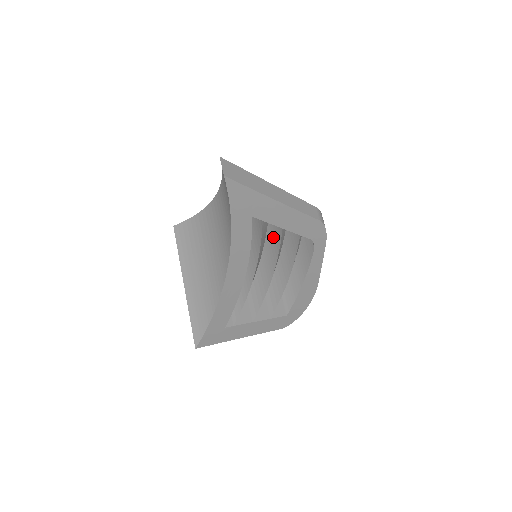
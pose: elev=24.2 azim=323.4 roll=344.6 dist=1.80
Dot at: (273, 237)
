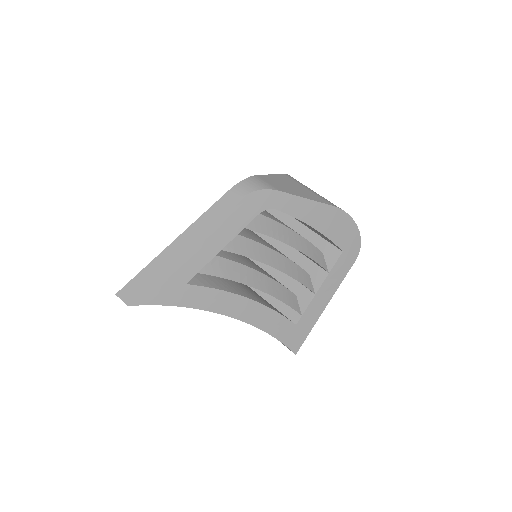
Dot at: occluded
